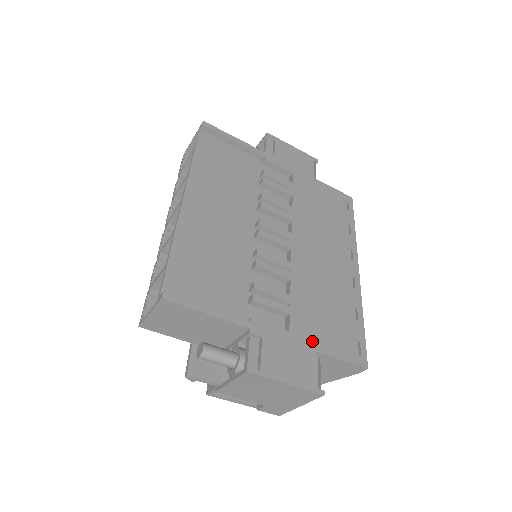
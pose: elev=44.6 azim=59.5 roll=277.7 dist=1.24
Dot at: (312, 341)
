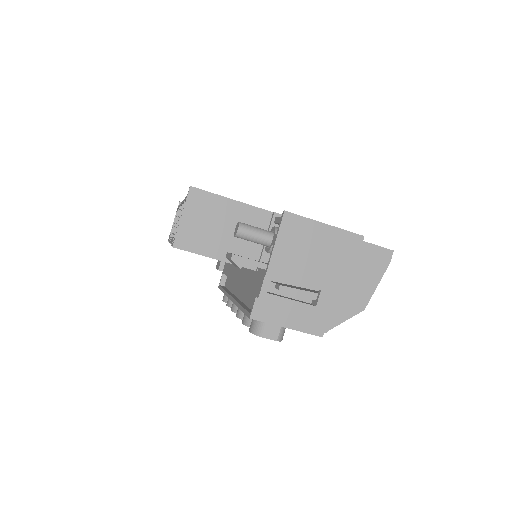
Dot at: occluded
